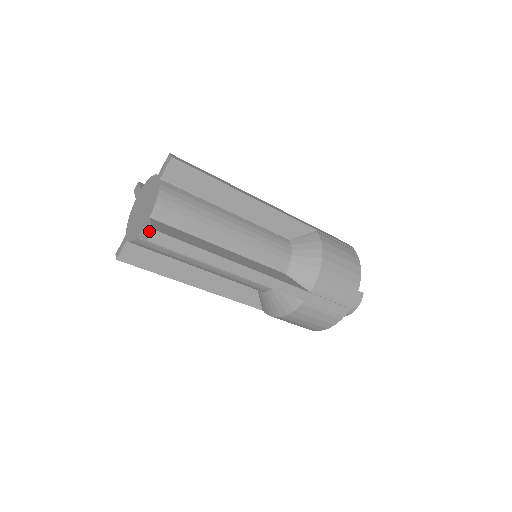
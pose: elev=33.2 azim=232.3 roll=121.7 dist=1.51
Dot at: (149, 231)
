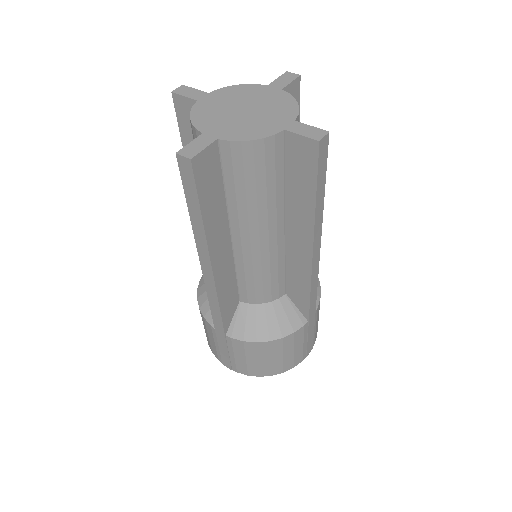
Dot at: (317, 132)
